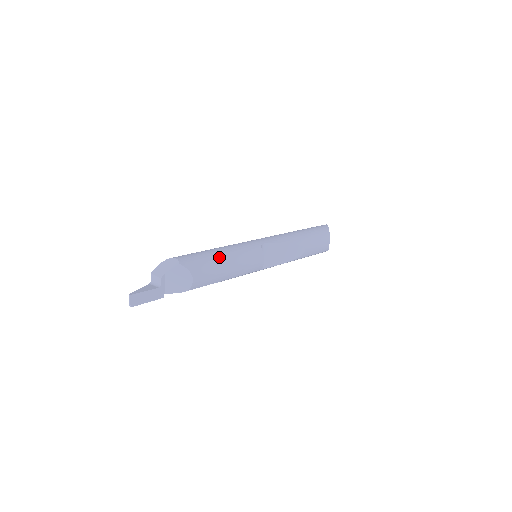
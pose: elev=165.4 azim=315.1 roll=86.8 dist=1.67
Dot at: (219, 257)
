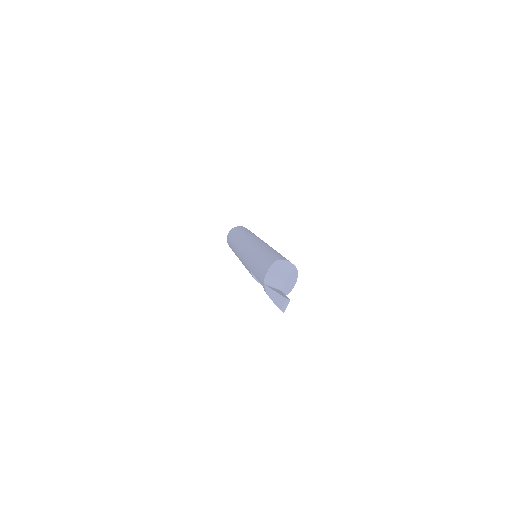
Dot at: occluded
